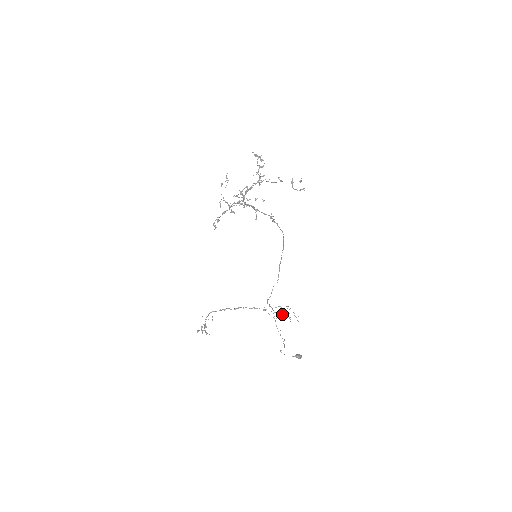
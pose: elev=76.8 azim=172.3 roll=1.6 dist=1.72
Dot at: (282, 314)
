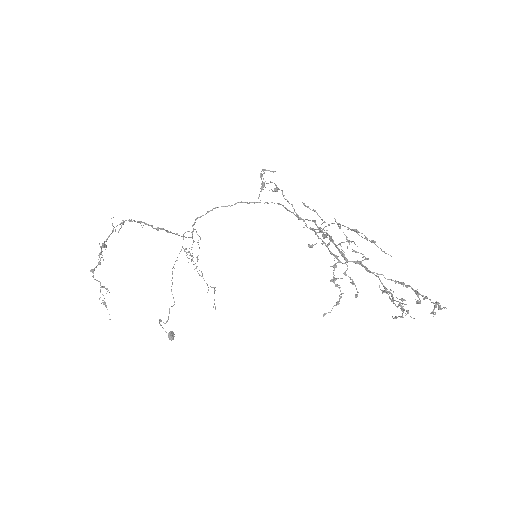
Dot at: occluded
